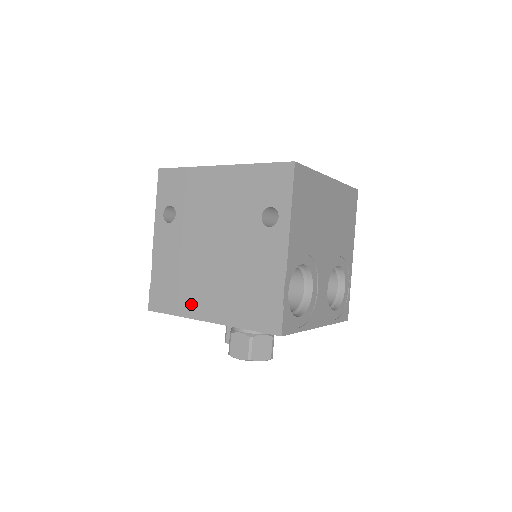
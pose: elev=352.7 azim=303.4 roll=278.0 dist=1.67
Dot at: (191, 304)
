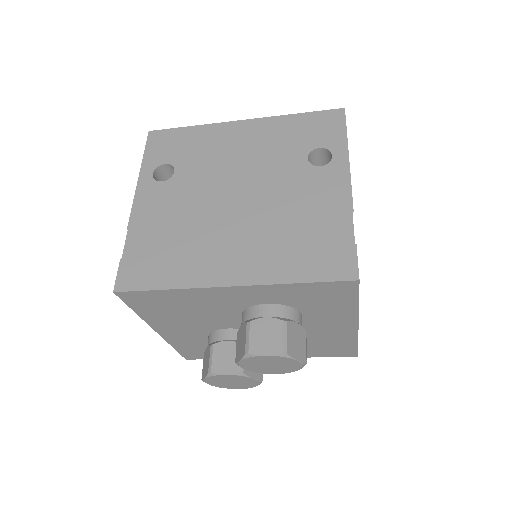
Dot at: (199, 268)
